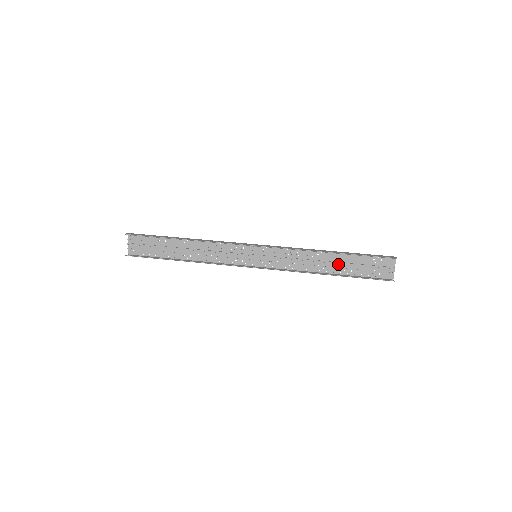
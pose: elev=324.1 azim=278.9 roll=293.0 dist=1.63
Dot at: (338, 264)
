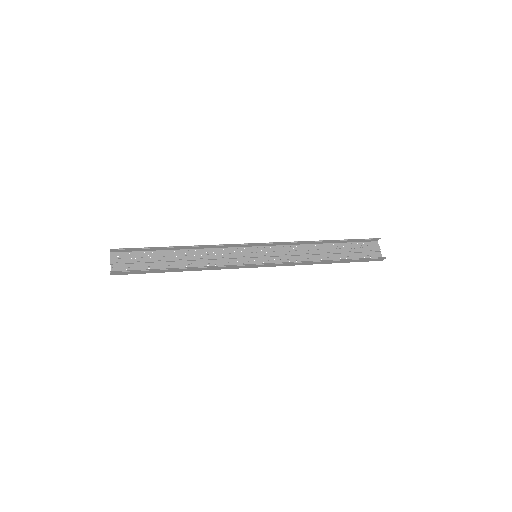
Dot at: (333, 253)
